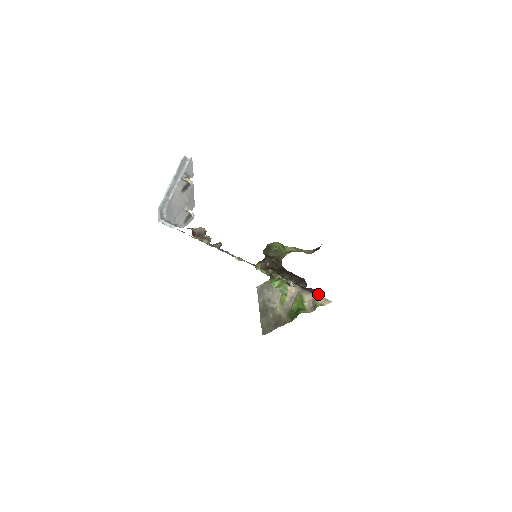
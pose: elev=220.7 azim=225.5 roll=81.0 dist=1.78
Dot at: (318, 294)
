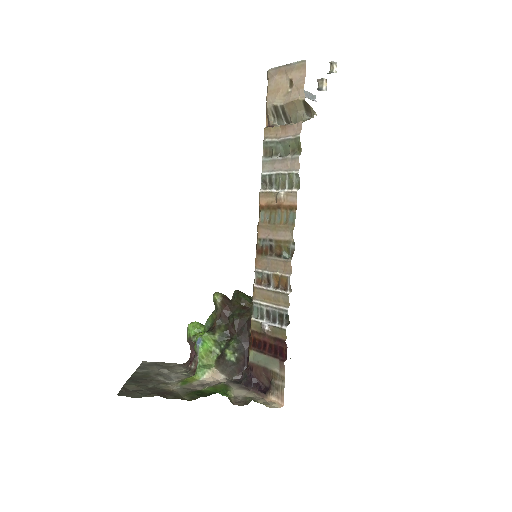
Dot at: (262, 392)
